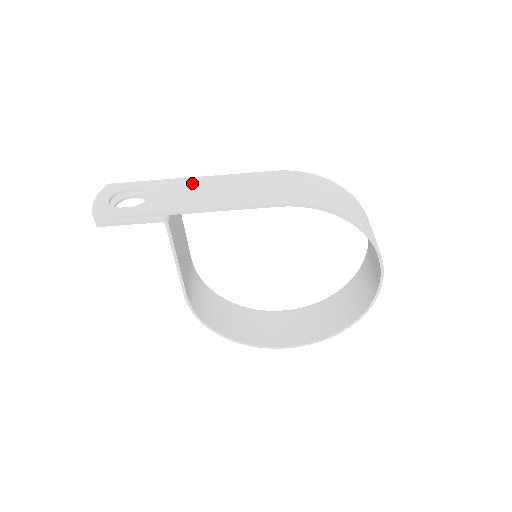
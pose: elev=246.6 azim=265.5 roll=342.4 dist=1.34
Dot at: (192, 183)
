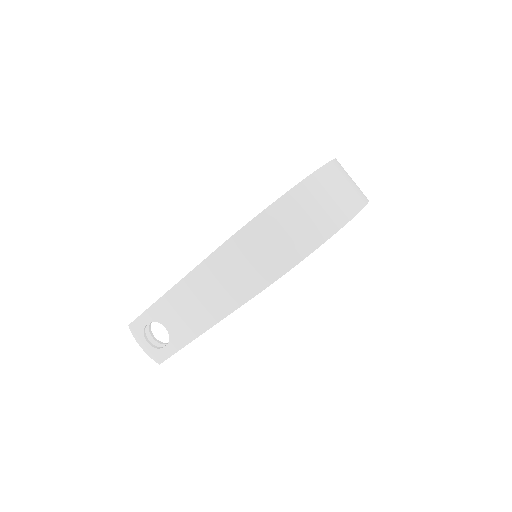
Dot at: (176, 298)
